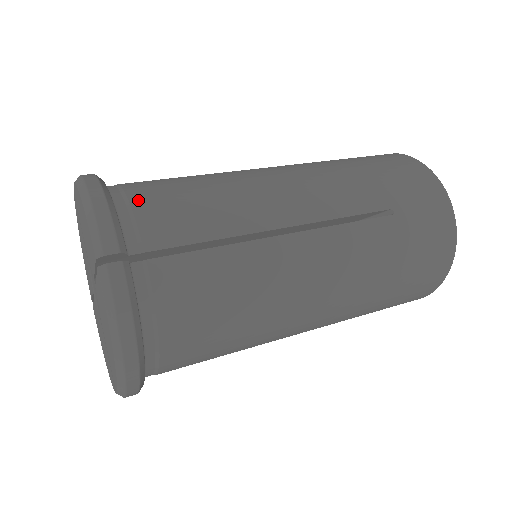
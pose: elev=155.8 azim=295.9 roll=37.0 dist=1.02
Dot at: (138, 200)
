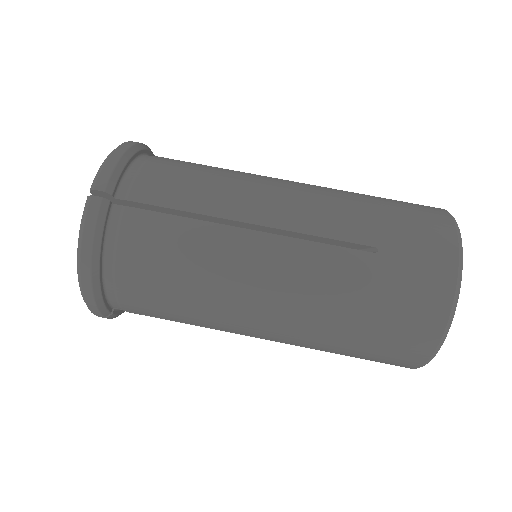
Dot at: (151, 166)
